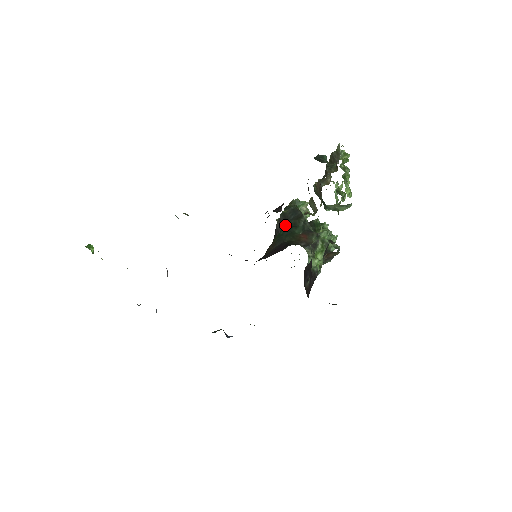
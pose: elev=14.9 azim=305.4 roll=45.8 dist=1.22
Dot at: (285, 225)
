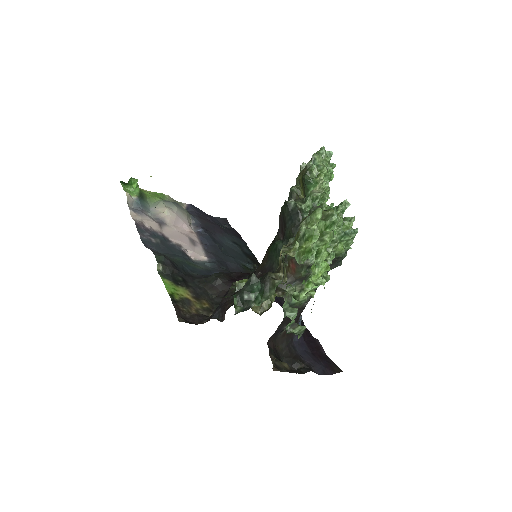
Dot at: (283, 228)
